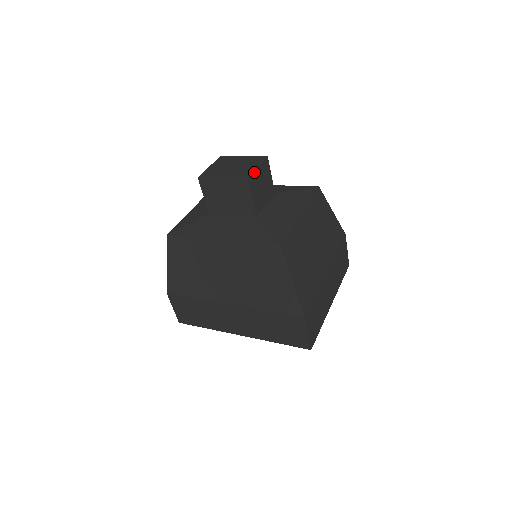
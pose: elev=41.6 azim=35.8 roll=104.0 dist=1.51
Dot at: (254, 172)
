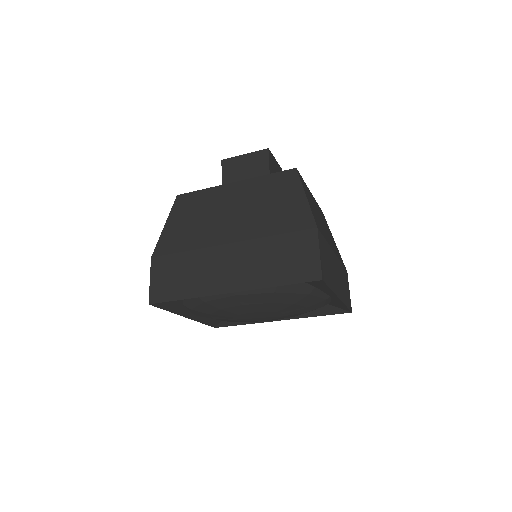
Dot at: (273, 156)
